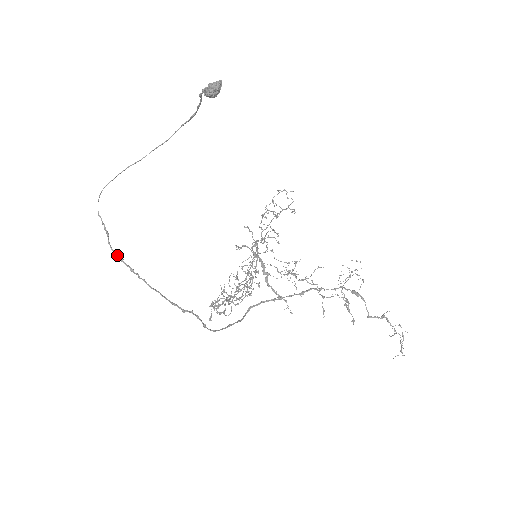
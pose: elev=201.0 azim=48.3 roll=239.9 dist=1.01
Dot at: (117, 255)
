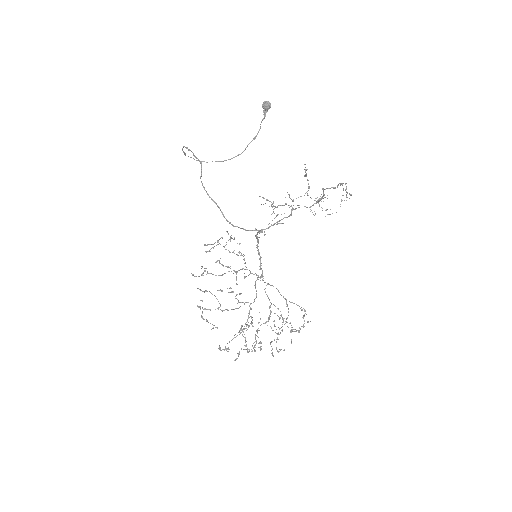
Dot at: (183, 147)
